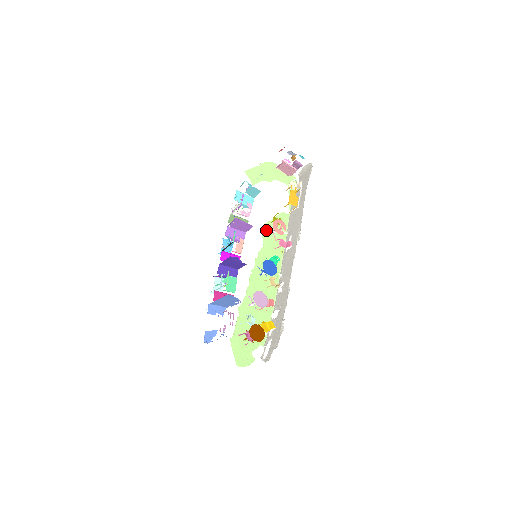
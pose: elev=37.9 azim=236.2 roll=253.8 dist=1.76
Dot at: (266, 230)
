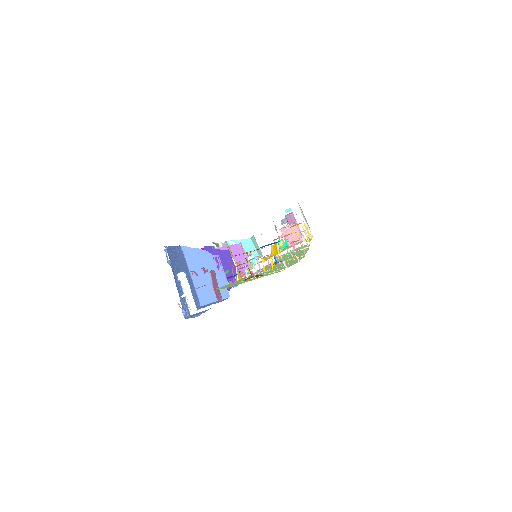
Dot at: occluded
